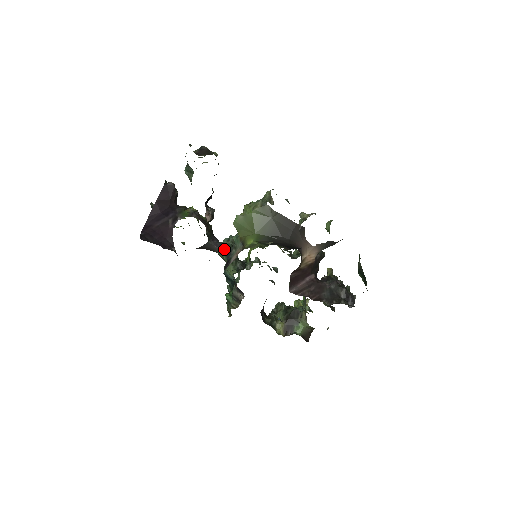
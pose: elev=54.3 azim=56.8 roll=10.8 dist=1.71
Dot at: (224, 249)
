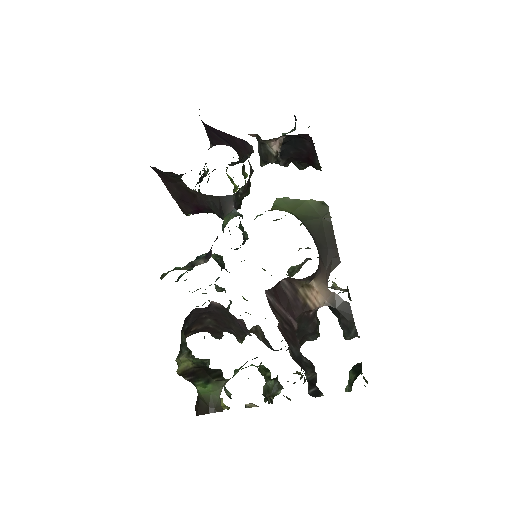
Dot at: (239, 214)
